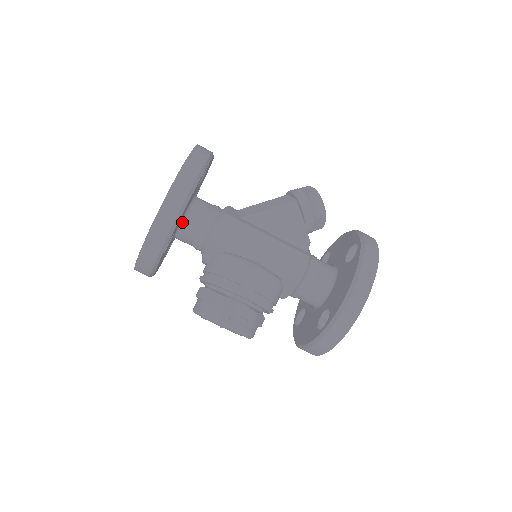
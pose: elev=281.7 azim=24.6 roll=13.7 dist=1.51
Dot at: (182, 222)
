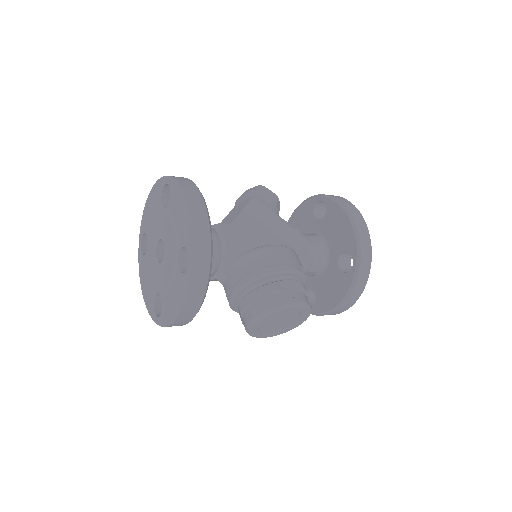
Dot at: occluded
